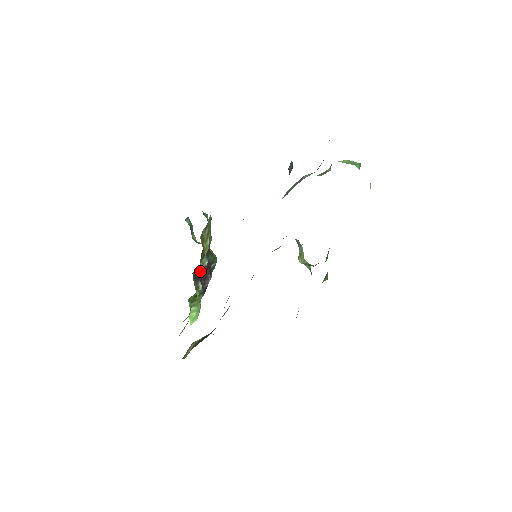
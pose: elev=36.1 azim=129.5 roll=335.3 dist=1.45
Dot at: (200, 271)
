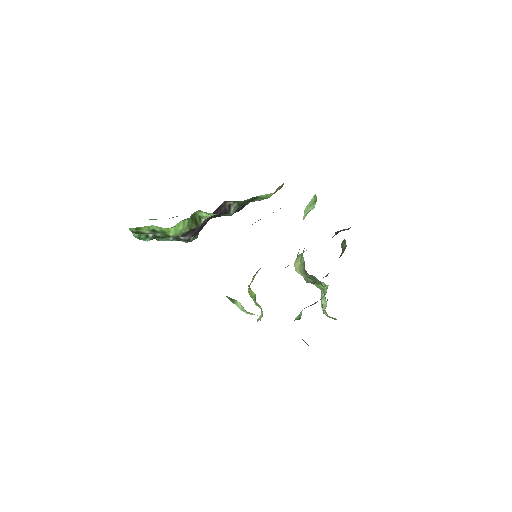
Dot at: occluded
